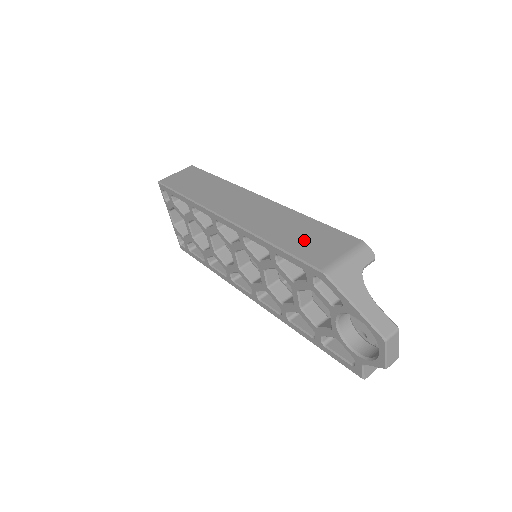
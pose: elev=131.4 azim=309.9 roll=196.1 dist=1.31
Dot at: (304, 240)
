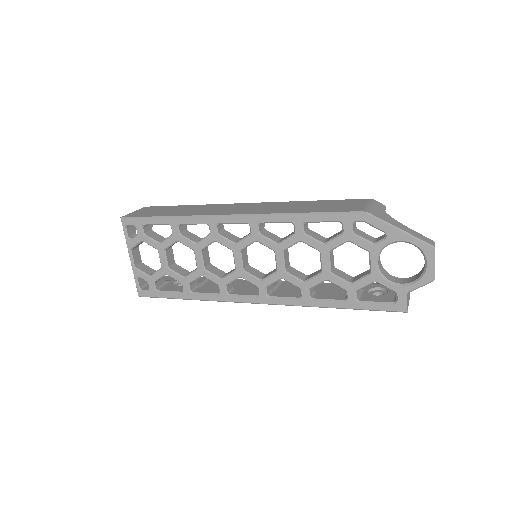
Dot at: (324, 207)
